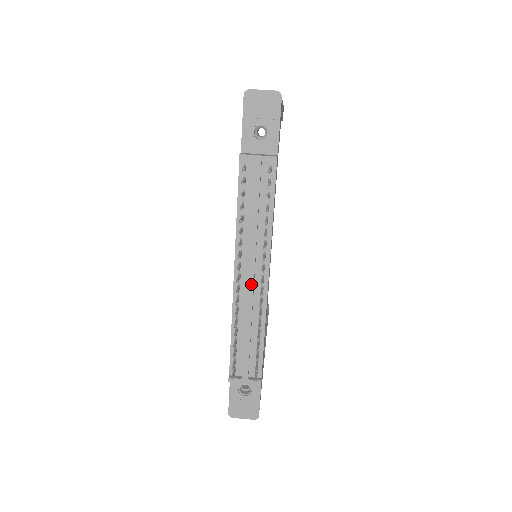
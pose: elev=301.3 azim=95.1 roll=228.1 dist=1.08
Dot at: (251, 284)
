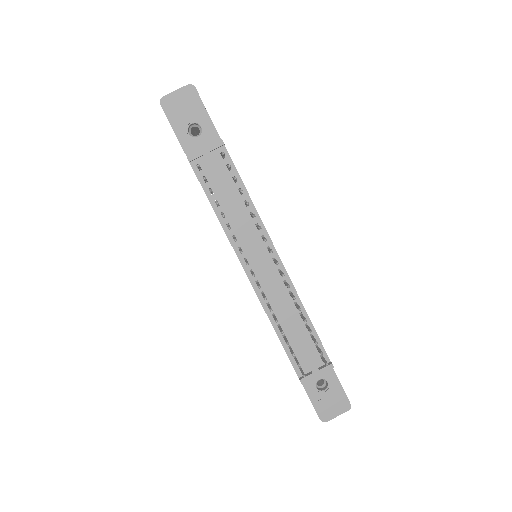
Dot at: (267, 273)
